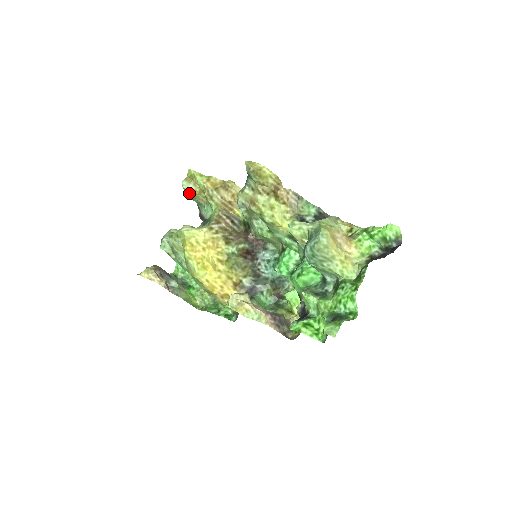
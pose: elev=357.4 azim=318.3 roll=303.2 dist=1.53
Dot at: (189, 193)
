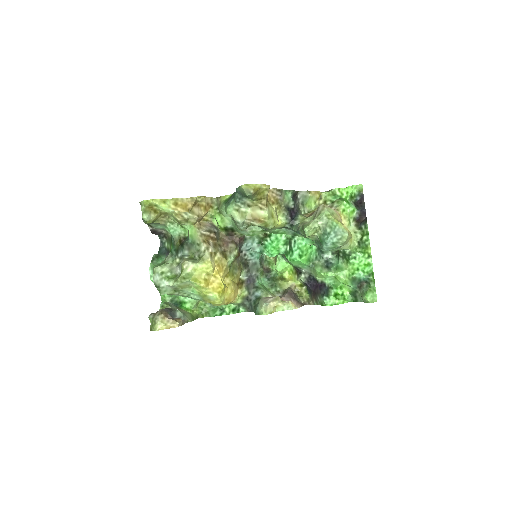
Dot at: (151, 222)
